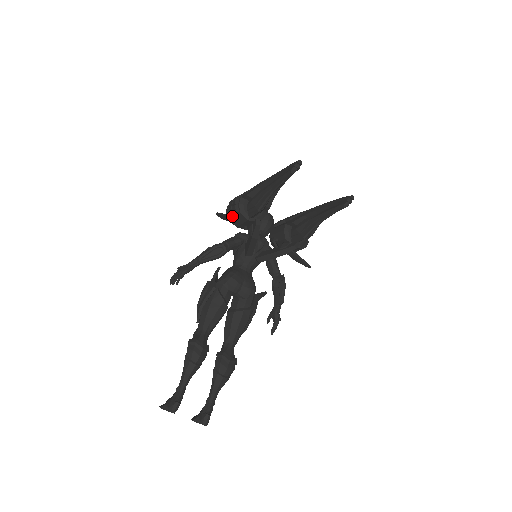
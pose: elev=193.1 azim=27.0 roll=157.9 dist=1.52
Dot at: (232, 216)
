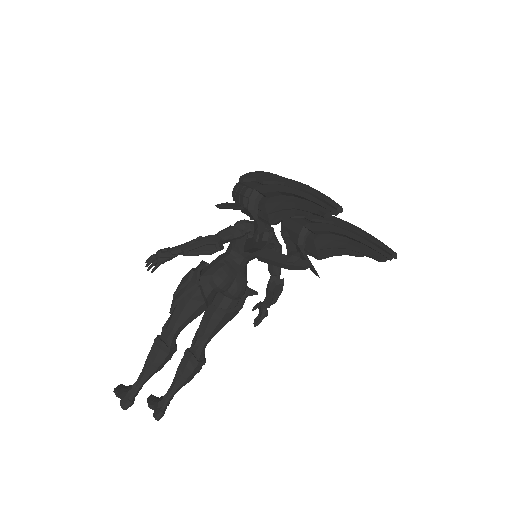
Dot at: (237, 208)
